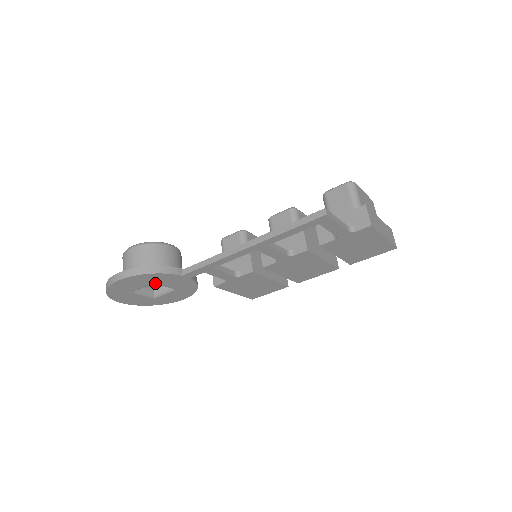
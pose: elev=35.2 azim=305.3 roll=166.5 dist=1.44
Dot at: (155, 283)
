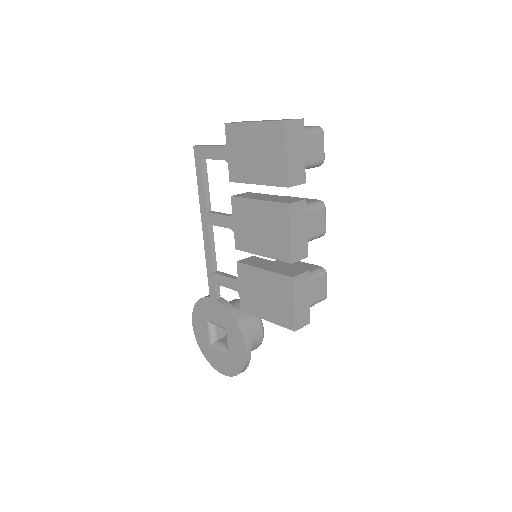
Dot at: (209, 320)
